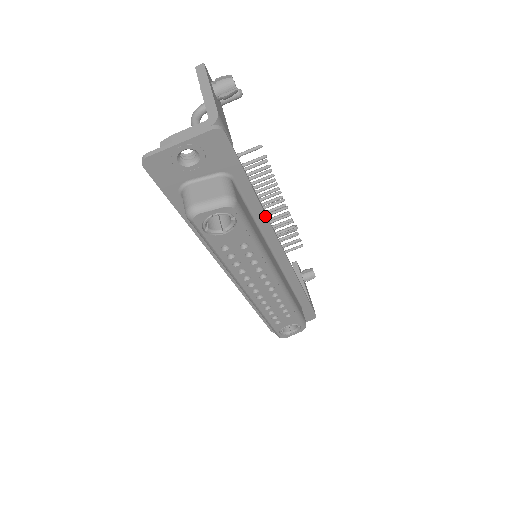
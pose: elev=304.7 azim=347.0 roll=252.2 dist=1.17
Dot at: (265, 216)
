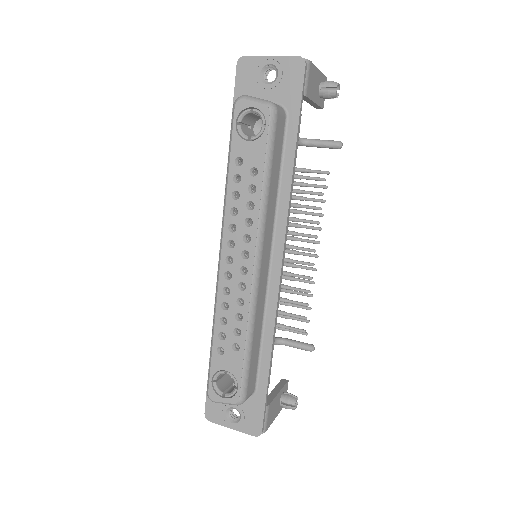
Dot at: (290, 188)
